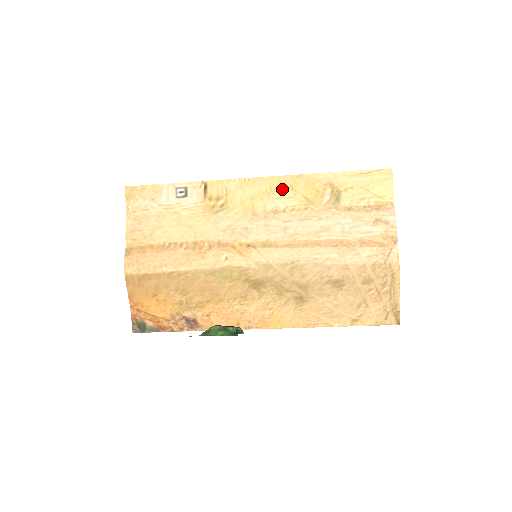
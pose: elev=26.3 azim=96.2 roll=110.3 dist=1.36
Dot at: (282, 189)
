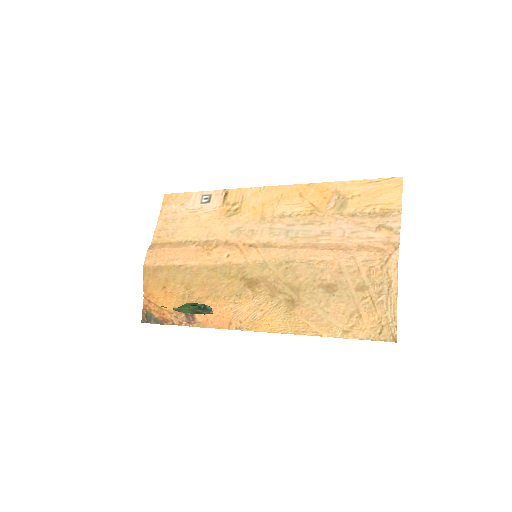
Dot at: (292, 196)
